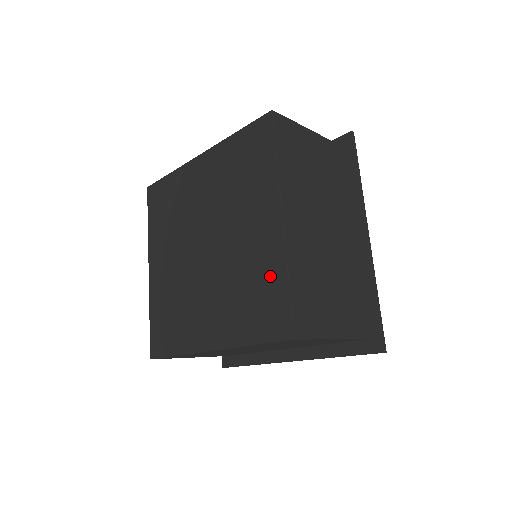
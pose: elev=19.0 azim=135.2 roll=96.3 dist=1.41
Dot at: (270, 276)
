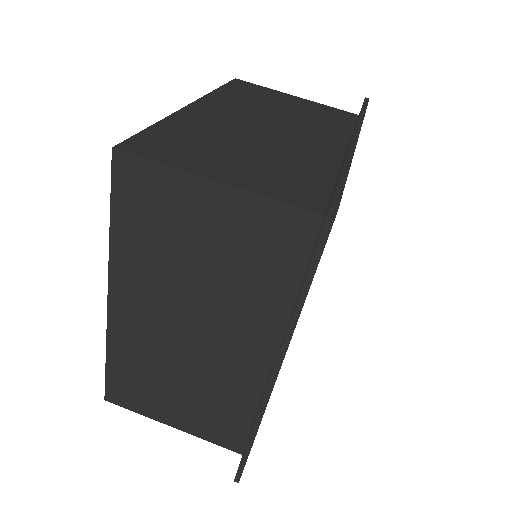
Dot at: occluded
